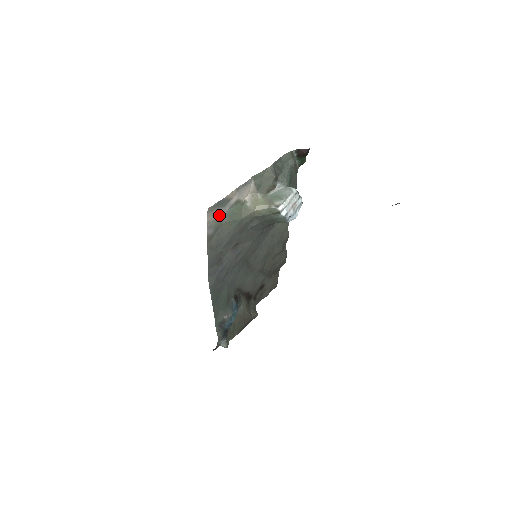
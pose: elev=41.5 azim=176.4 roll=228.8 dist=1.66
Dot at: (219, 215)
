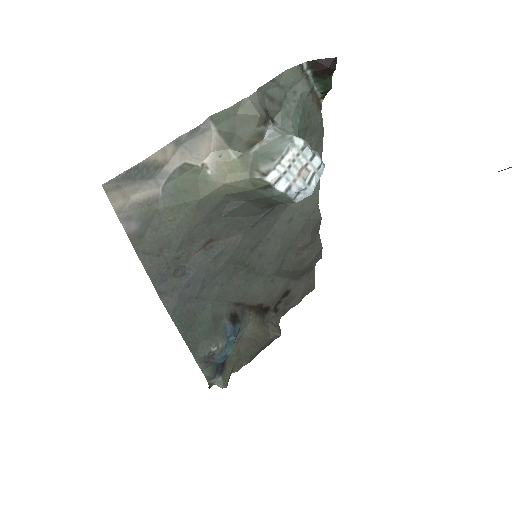
Dot at: (144, 195)
